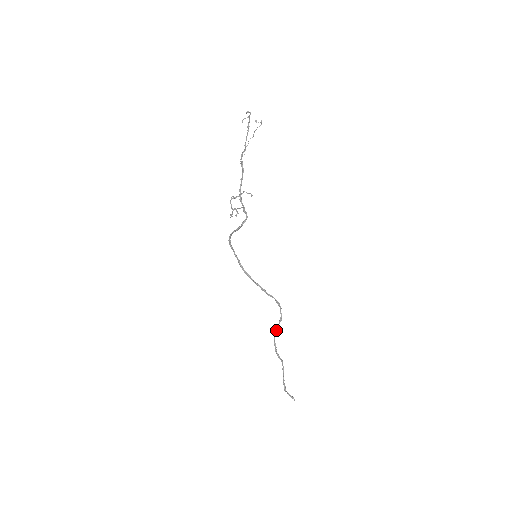
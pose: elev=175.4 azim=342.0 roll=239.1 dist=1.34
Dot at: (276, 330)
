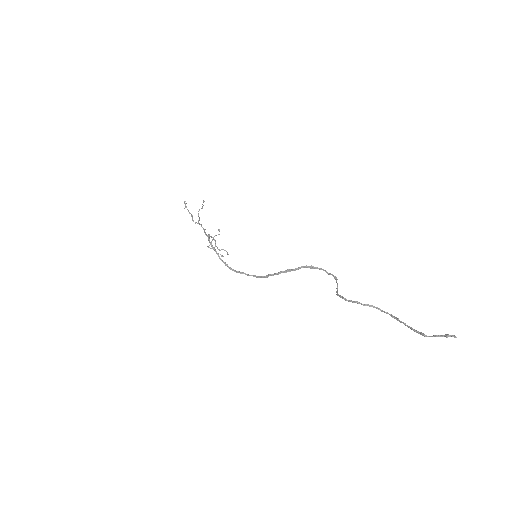
Dot at: (337, 289)
